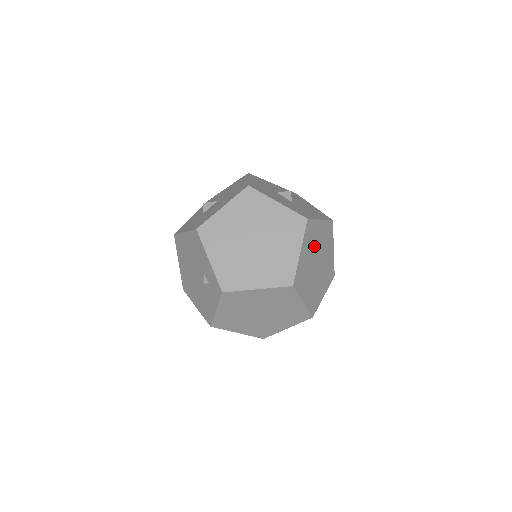
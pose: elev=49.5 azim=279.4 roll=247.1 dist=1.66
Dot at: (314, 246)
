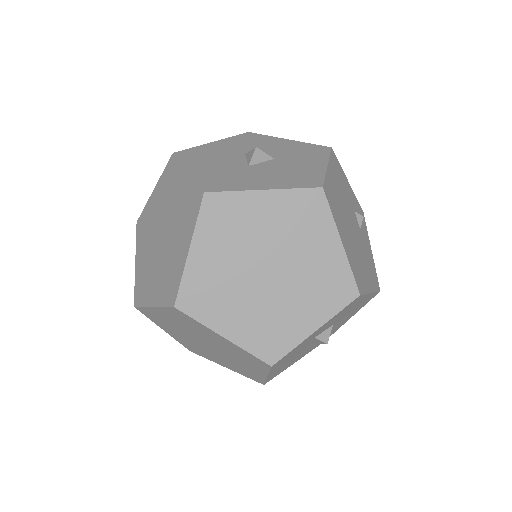
Dot at: (246, 239)
